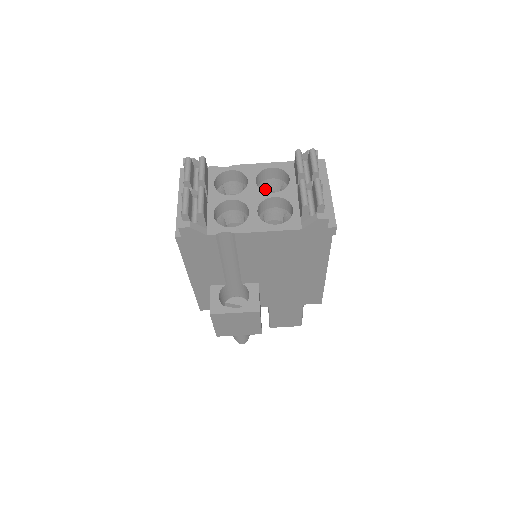
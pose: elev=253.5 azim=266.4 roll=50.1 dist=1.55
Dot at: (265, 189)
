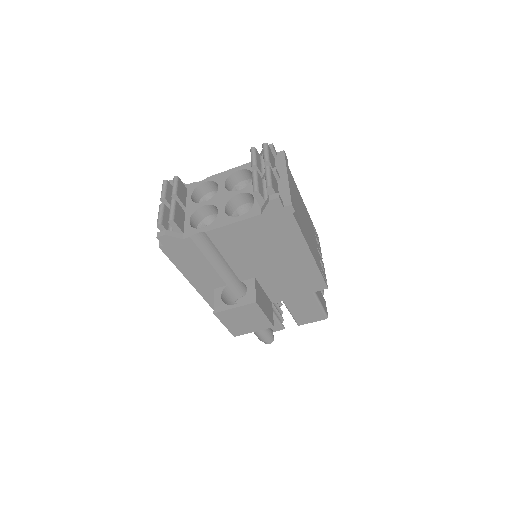
Dot at: occluded
